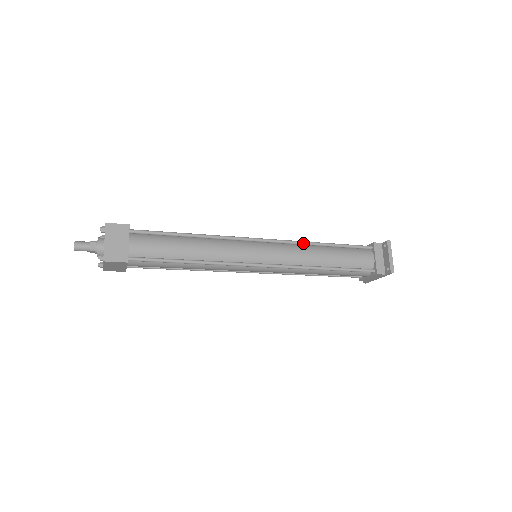
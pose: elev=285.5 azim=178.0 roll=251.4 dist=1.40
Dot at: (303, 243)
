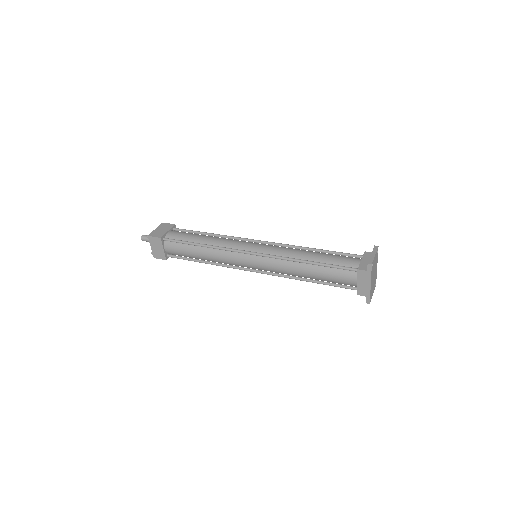
Dot at: (294, 246)
